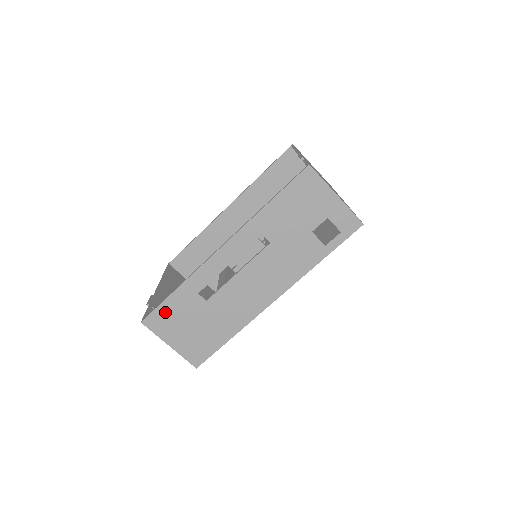
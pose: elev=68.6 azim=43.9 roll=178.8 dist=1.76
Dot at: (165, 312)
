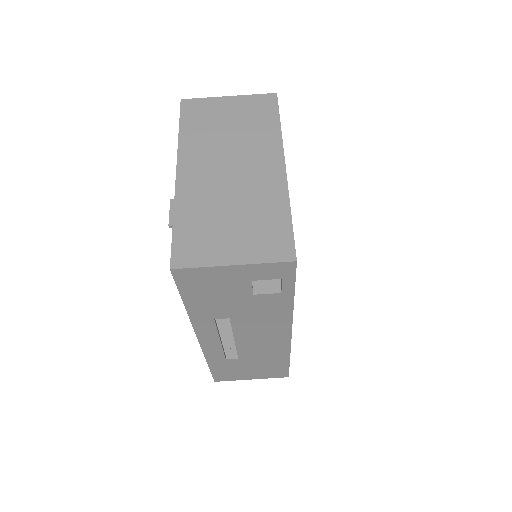
Dot at: (221, 373)
